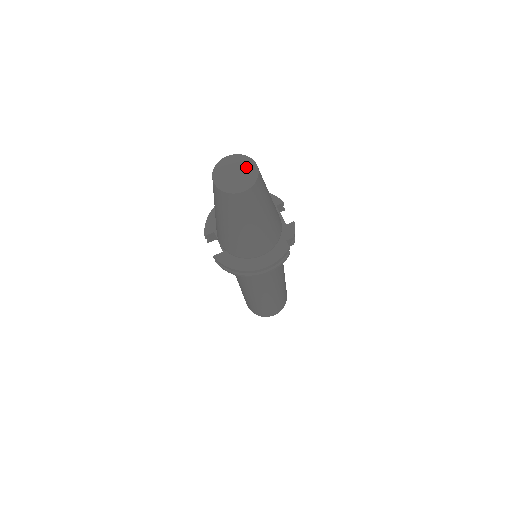
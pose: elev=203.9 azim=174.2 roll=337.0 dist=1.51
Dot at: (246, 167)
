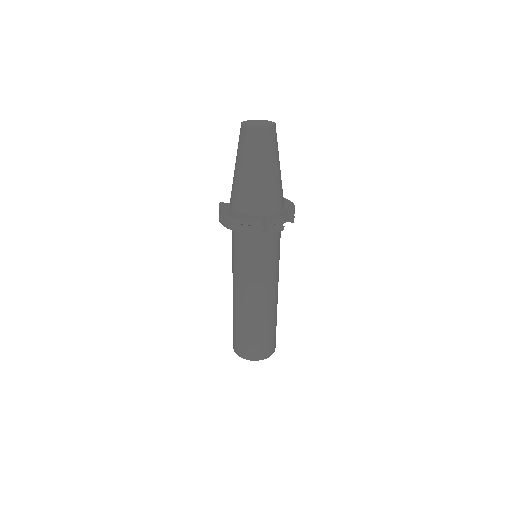
Dot at: (267, 124)
